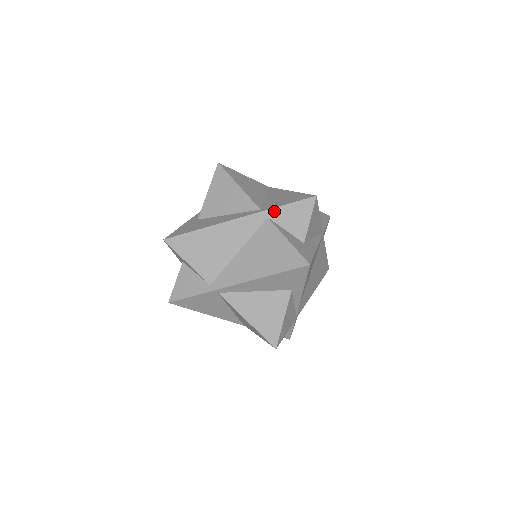
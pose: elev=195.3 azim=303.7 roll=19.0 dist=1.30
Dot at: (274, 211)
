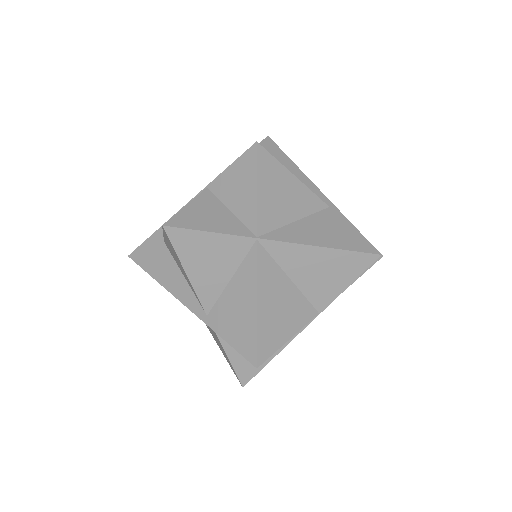
Dot at: (217, 333)
